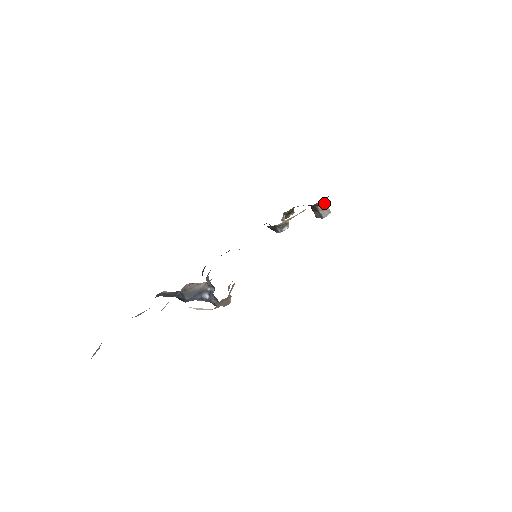
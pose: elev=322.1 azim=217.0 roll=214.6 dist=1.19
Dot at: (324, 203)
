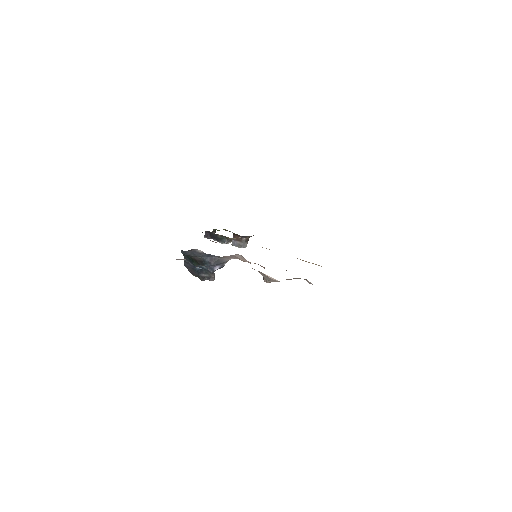
Dot at: (248, 238)
